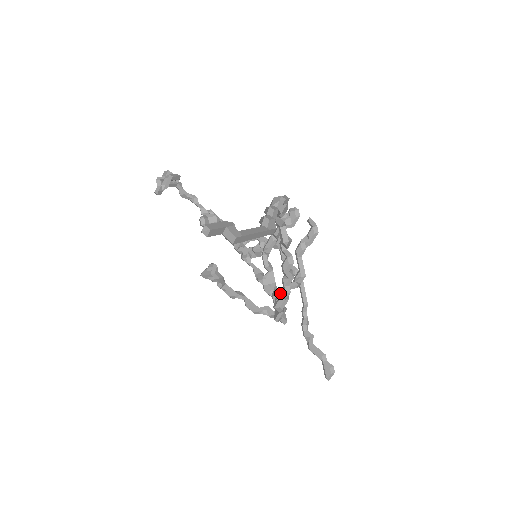
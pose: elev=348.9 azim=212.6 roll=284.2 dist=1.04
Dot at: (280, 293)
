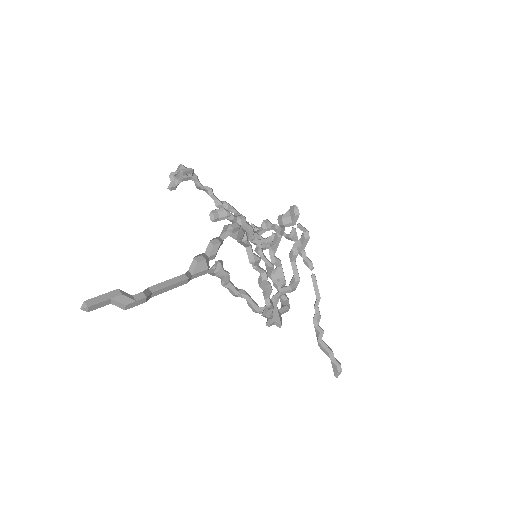
Dot at: (274, 297)
